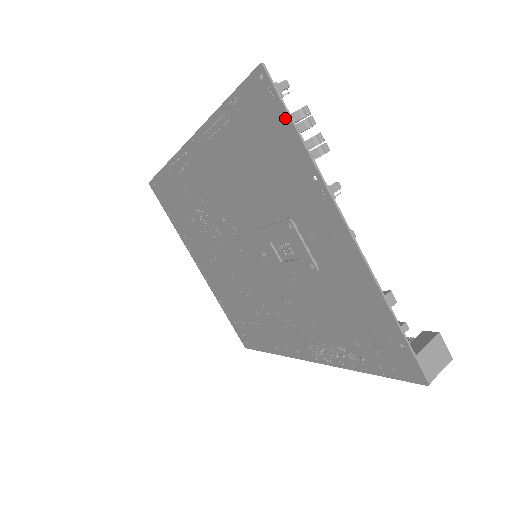
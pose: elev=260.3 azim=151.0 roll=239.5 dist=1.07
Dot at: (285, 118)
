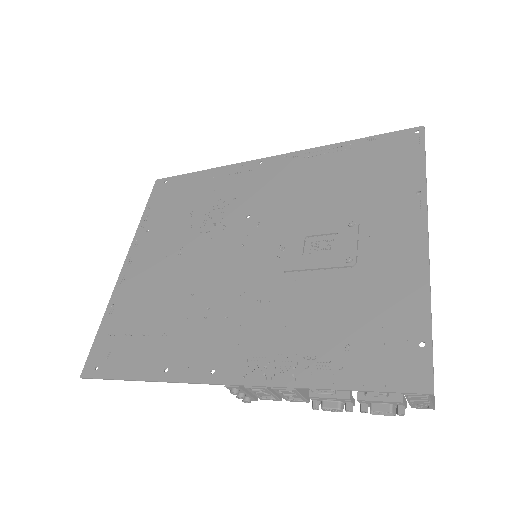
Dot at: (420, 155)
